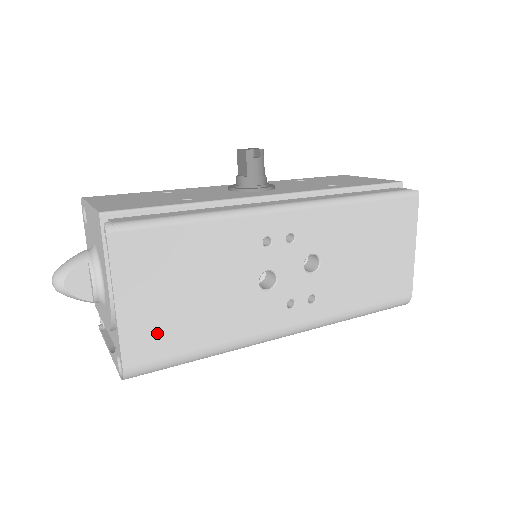
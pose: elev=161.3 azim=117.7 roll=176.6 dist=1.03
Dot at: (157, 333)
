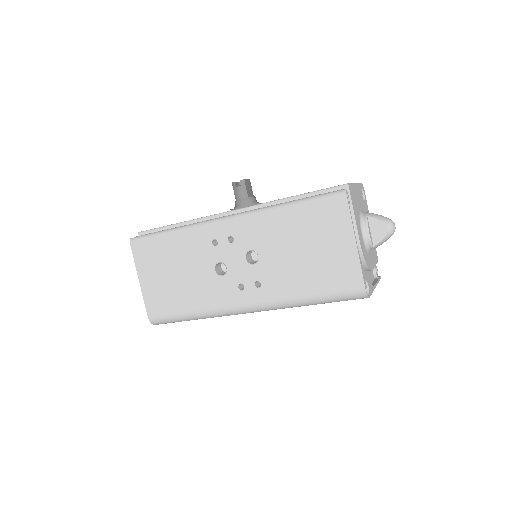
Dot at: (161, 298)
